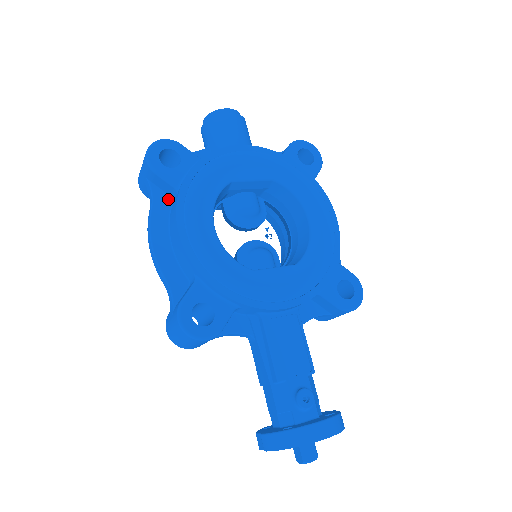
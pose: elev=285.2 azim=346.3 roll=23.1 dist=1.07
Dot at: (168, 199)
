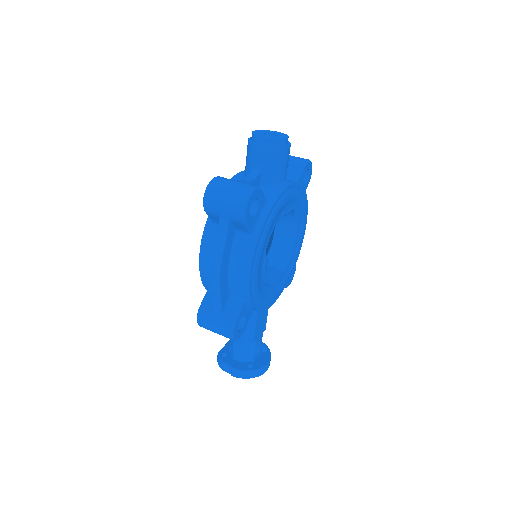
Dot at: (234, 231)
